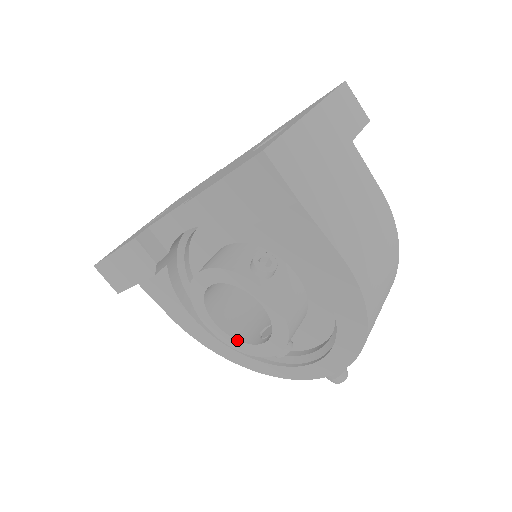
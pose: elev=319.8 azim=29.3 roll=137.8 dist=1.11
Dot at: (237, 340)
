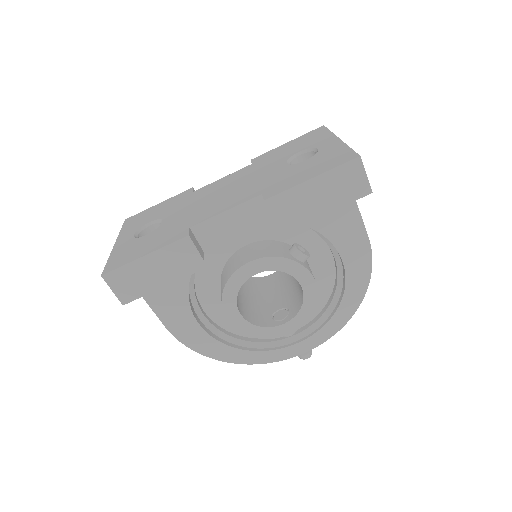
Dot at: (259, 326)
